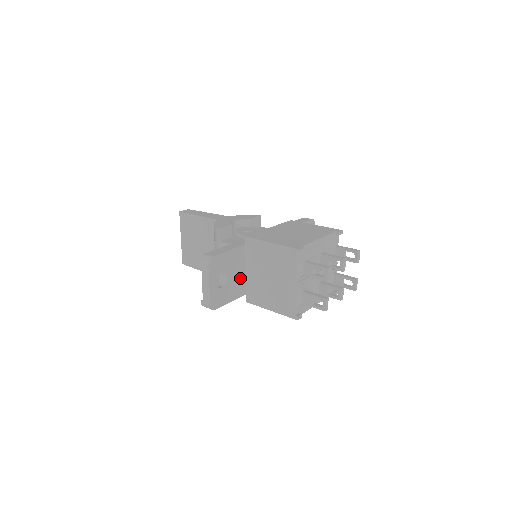
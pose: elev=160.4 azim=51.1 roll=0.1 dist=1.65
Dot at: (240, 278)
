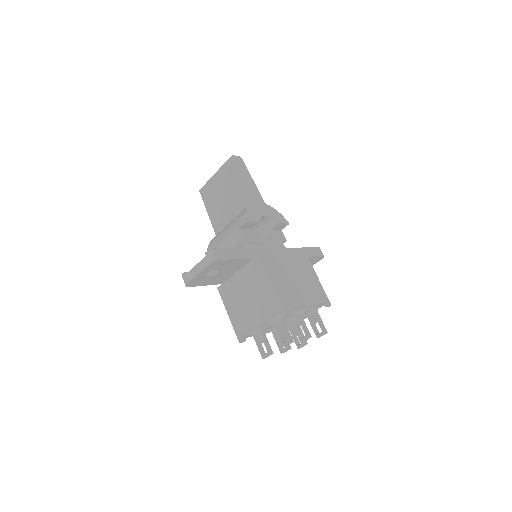
Dot at: (228, 275)
